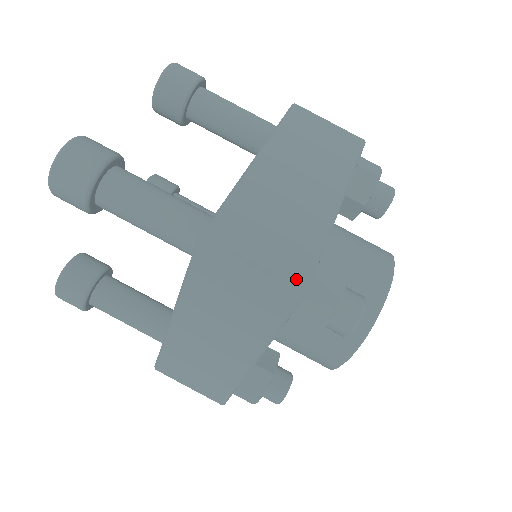
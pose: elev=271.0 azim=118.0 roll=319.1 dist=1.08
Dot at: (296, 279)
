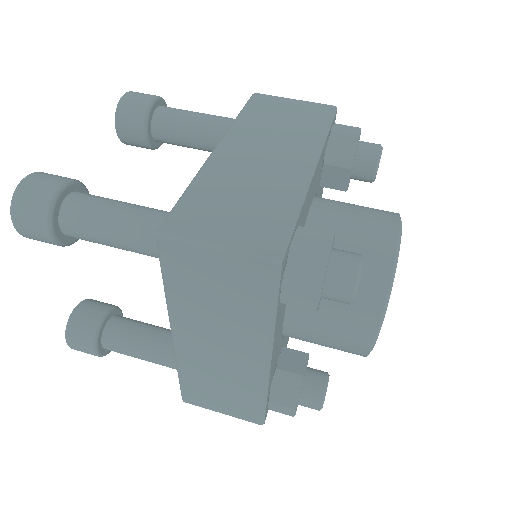
Dot at: (268, 247)
